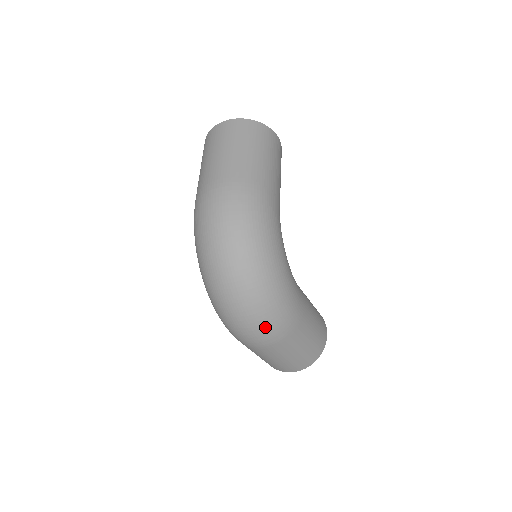
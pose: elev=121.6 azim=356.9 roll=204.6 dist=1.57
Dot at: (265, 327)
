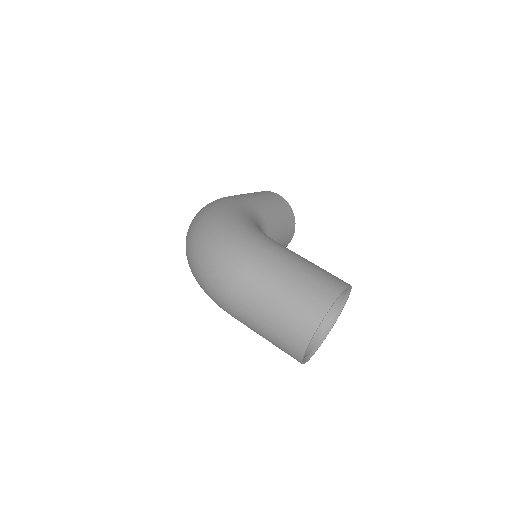
Dot at: (217, 258)
